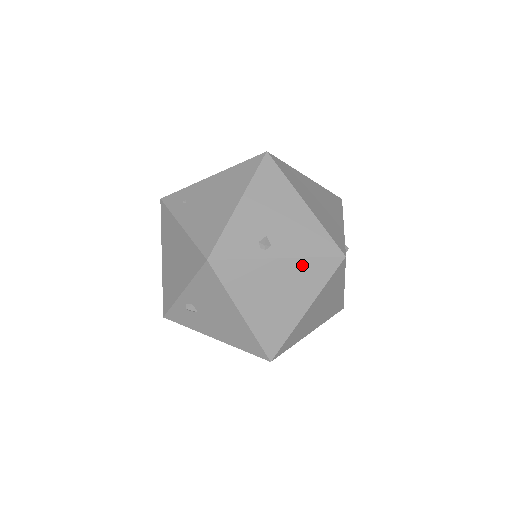
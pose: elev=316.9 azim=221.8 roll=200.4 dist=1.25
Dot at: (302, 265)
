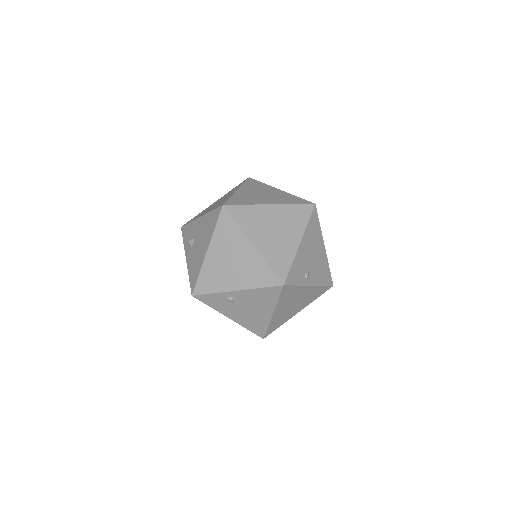
Dot at: (316, 289)
